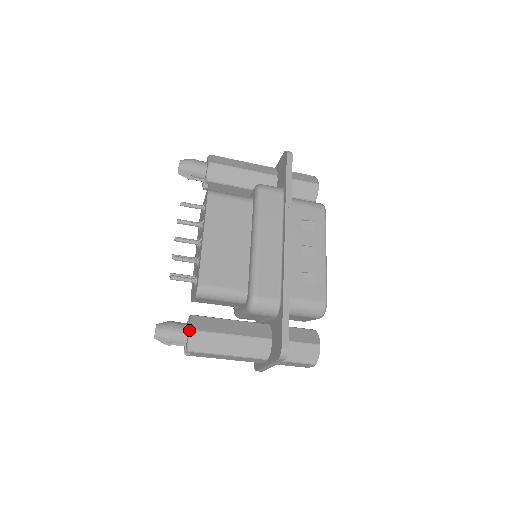
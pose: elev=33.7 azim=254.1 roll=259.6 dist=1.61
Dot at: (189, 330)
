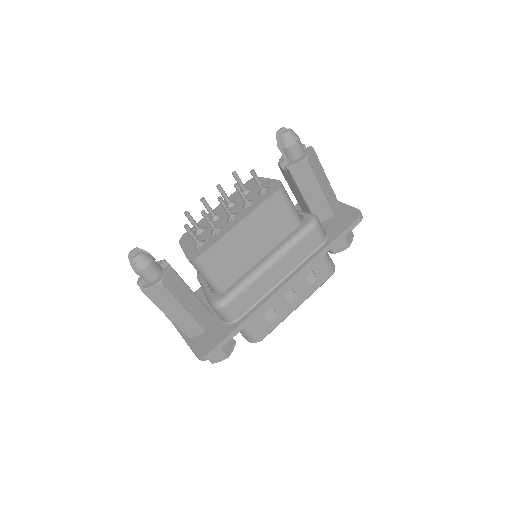
Dot at: (159, 281)
